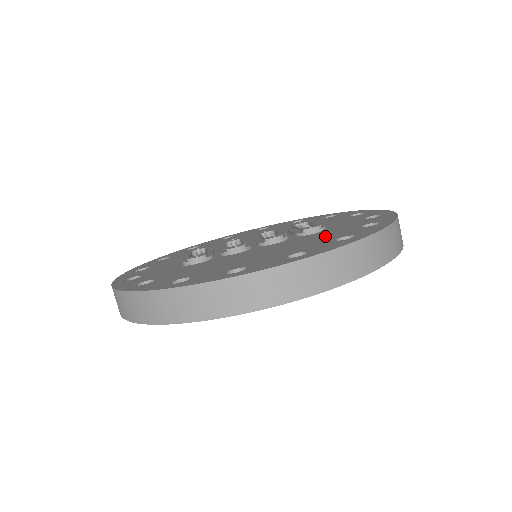
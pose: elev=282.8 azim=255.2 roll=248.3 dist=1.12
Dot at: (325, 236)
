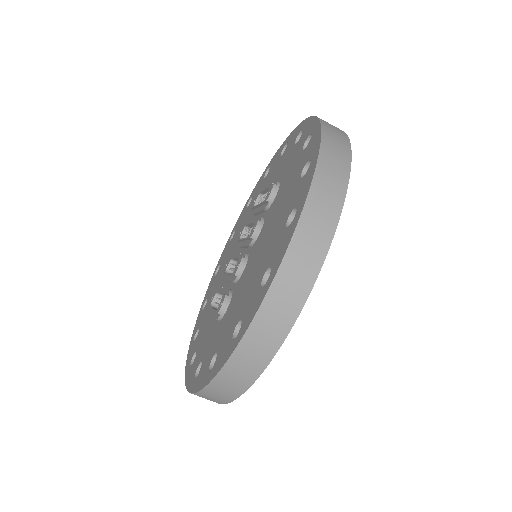
Dot at: (288, 186)
